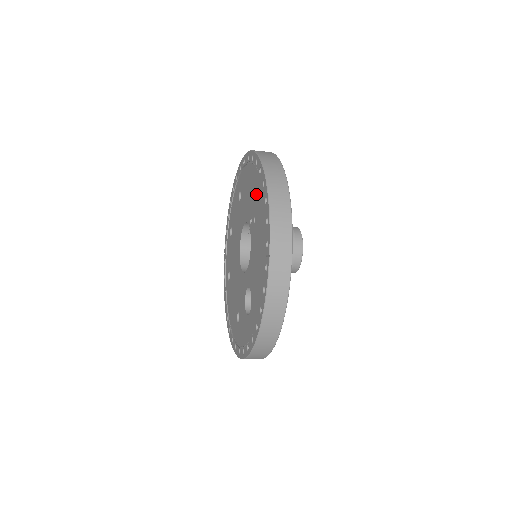
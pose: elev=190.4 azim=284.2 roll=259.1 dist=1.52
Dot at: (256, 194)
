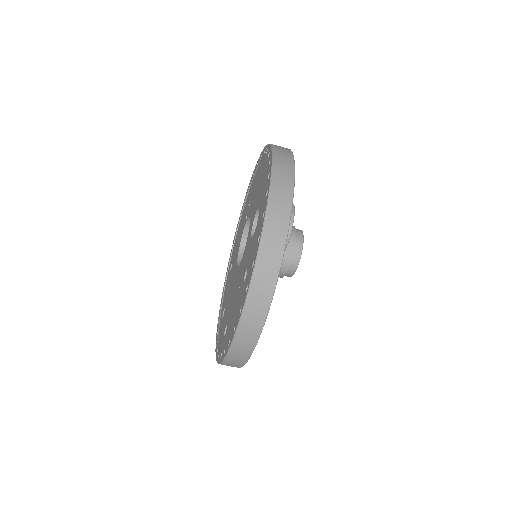
Dot at: (248, 200)
